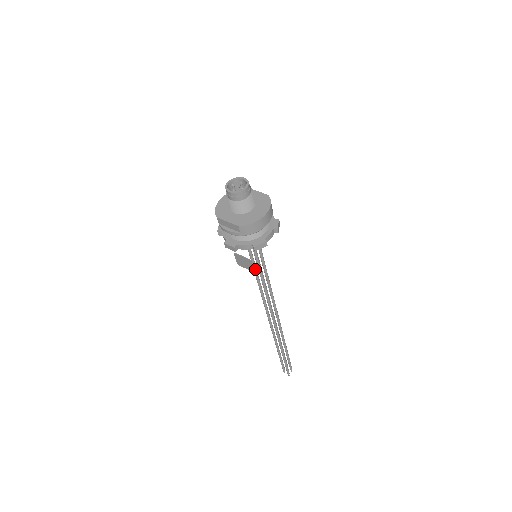
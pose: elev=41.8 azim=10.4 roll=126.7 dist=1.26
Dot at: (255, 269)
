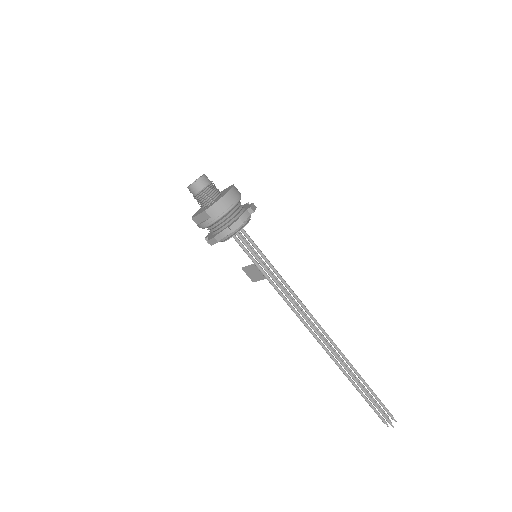
Dot at: (263, 272)
